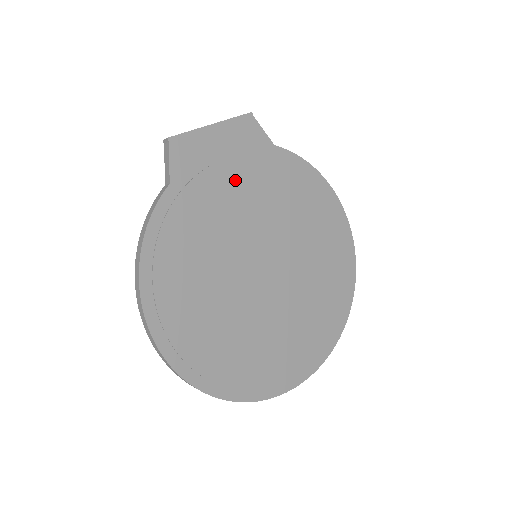
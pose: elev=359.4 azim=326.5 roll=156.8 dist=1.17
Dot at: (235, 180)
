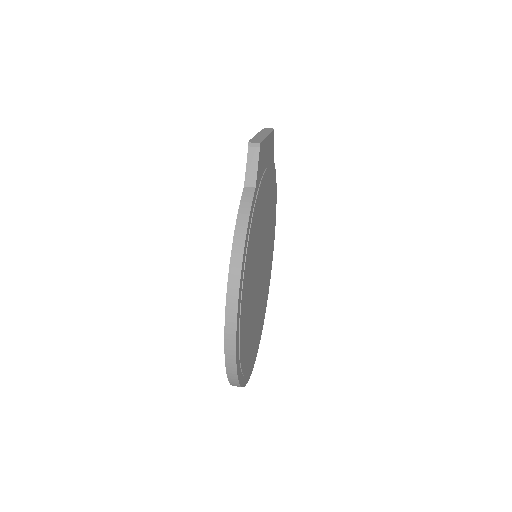
Dot at: (266, 188)
